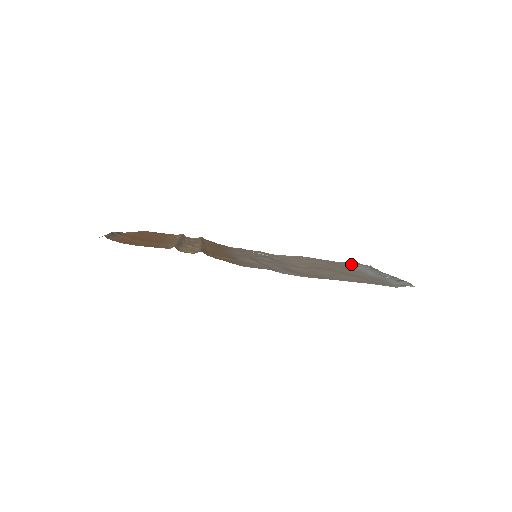
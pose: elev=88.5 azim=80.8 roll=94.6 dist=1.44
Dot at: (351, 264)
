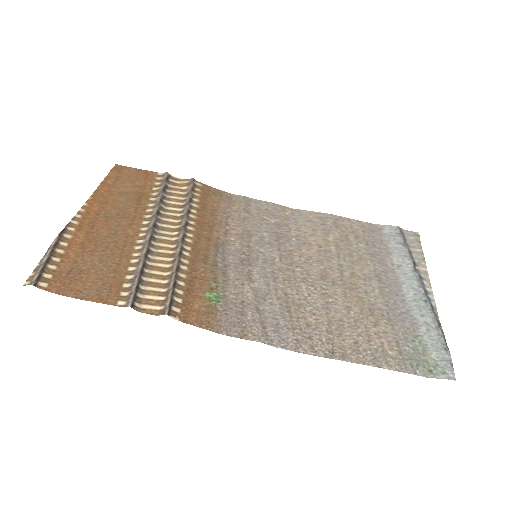
Dot at: (390, 242)
